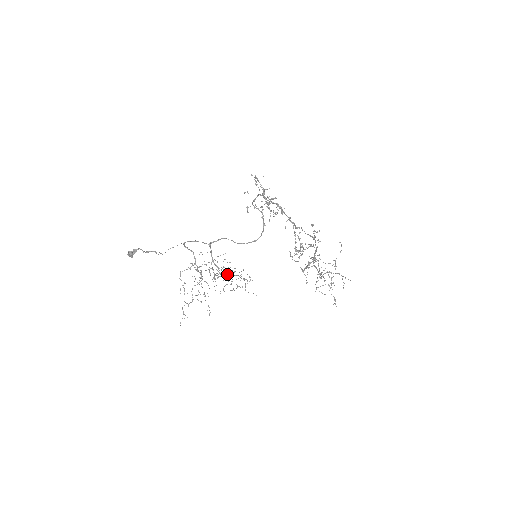
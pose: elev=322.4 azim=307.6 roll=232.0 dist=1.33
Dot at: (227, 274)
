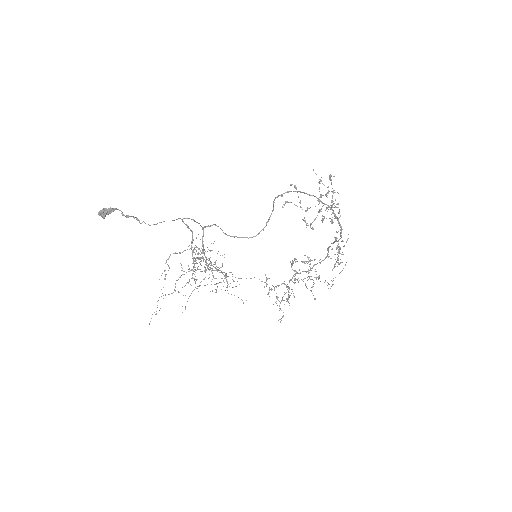
Dot at: (216, 268)
